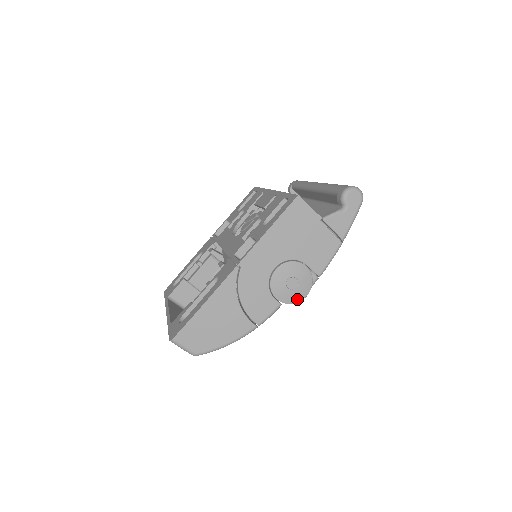
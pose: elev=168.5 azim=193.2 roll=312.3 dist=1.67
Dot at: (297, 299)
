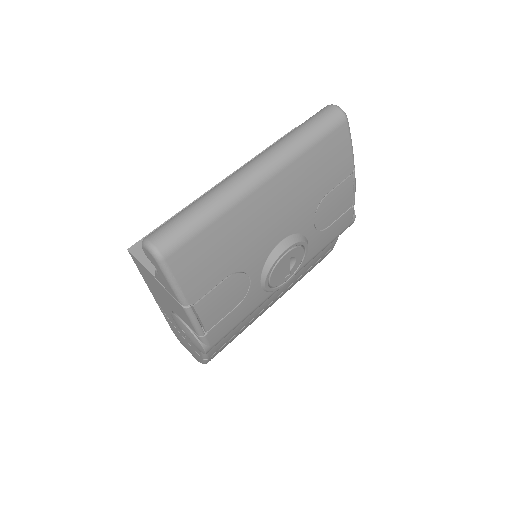
Dot at: (201, 351)
